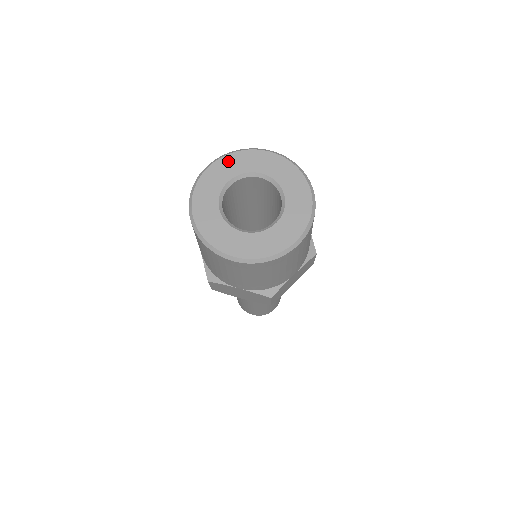
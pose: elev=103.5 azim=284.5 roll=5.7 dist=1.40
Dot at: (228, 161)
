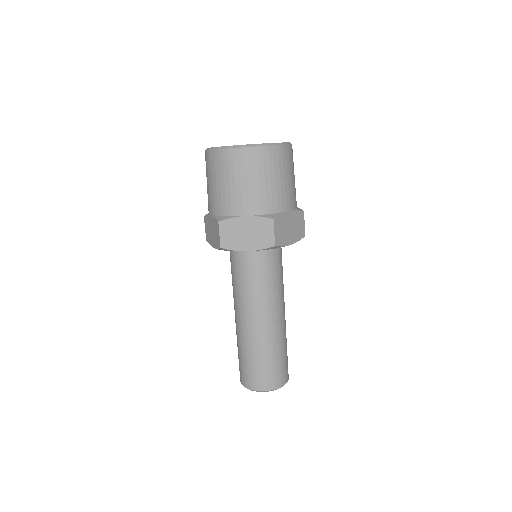
Dot at: occluded
